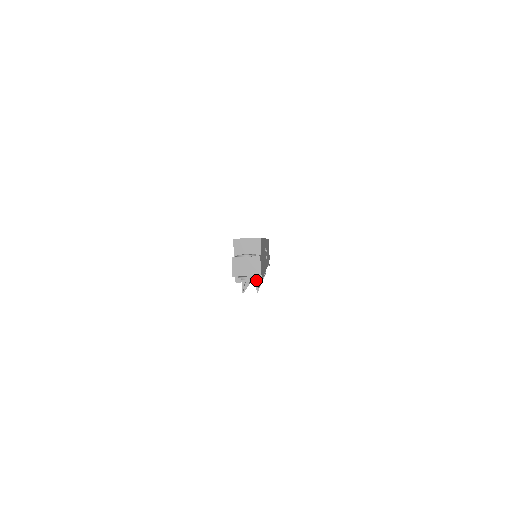
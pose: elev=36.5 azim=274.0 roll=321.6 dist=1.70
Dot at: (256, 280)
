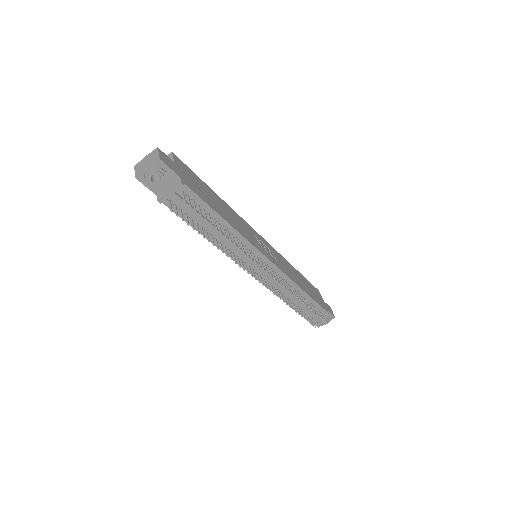
Dot at: (175, 186)
